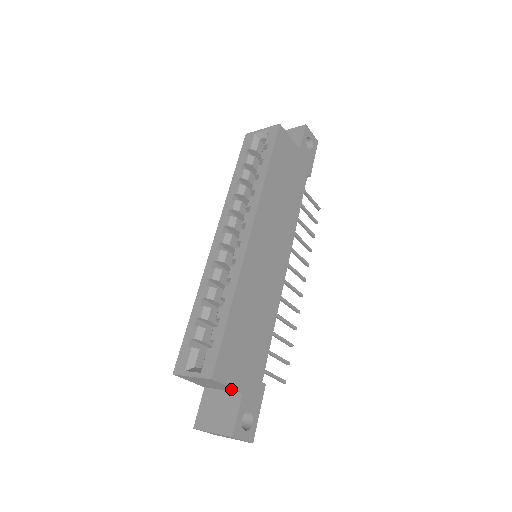
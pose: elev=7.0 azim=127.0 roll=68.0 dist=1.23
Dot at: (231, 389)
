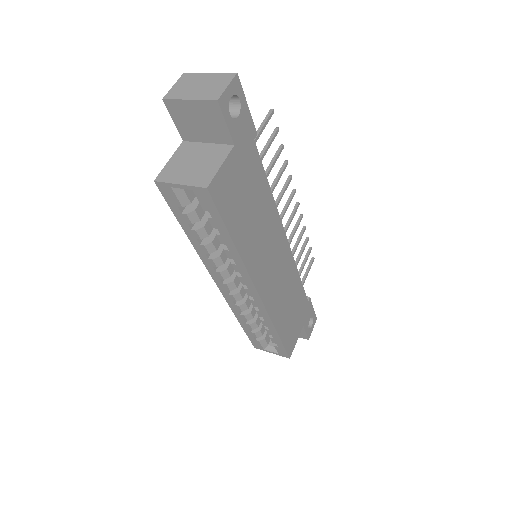
Dot at: occluded
